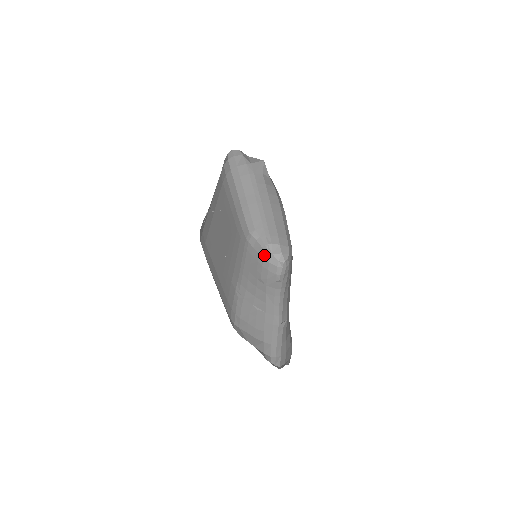
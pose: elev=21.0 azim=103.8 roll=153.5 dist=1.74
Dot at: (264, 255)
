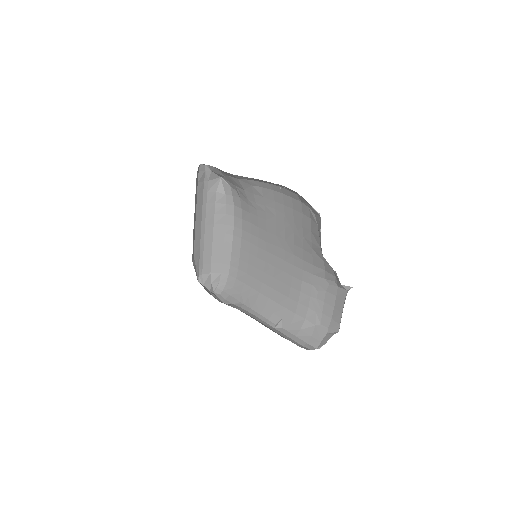
Dot at: occluded
